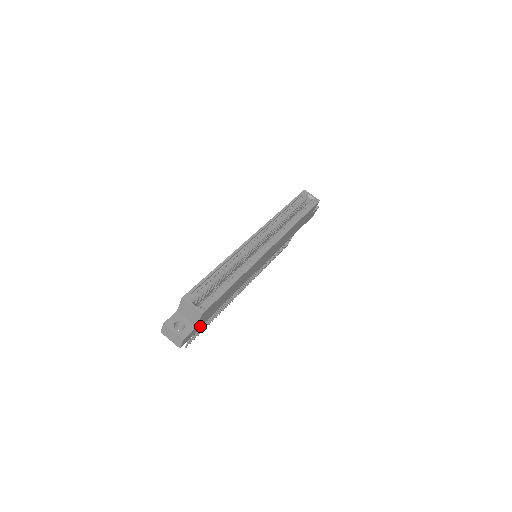
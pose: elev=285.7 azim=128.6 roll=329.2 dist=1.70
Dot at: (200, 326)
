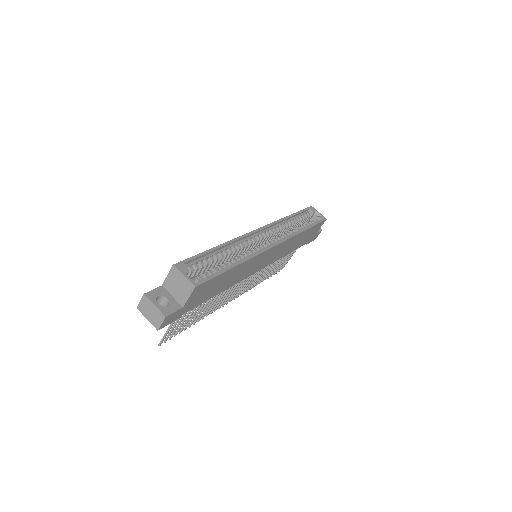
Dot at: (186, 311)
